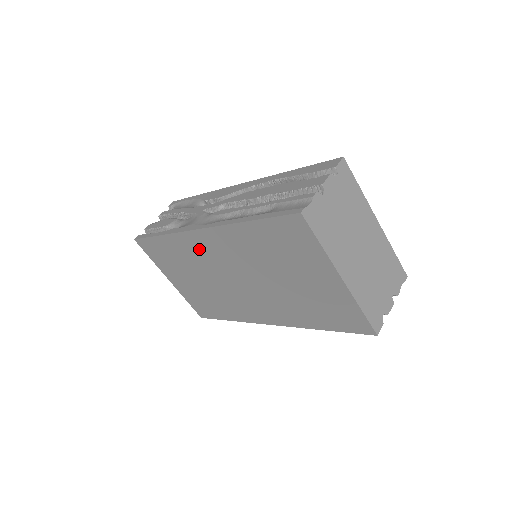
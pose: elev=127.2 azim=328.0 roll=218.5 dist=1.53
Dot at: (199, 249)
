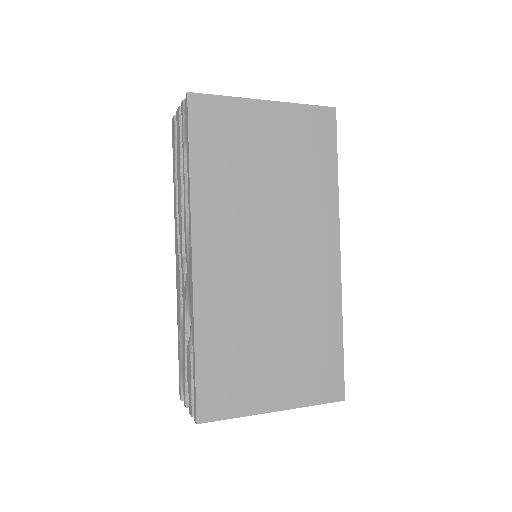
Dot at: (221, 284)
